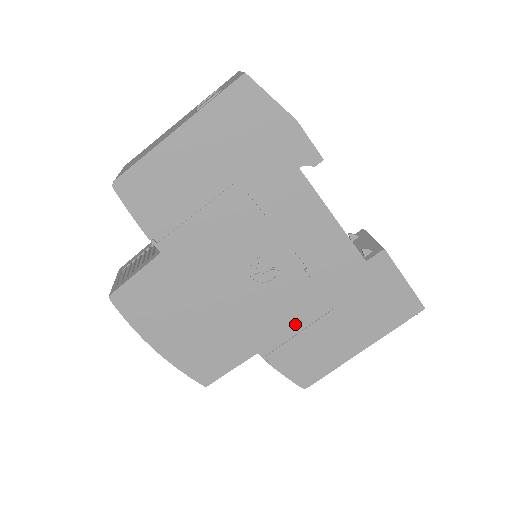
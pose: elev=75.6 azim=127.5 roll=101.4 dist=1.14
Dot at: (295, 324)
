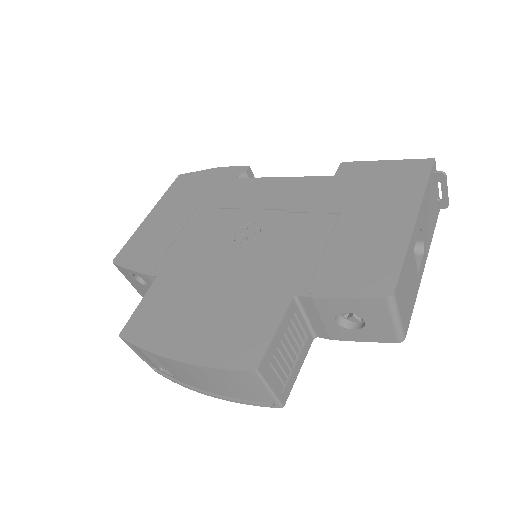
Dot at: (313, 248)
